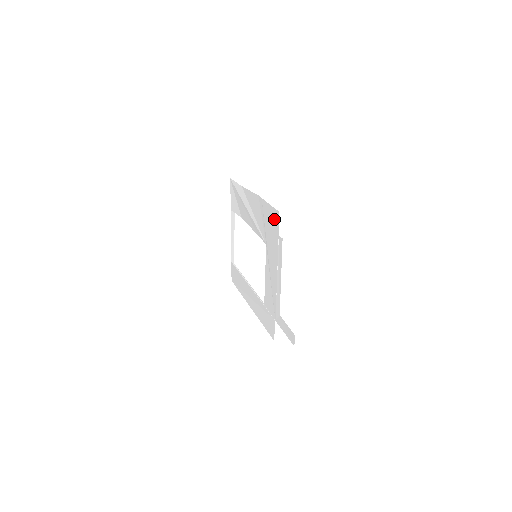
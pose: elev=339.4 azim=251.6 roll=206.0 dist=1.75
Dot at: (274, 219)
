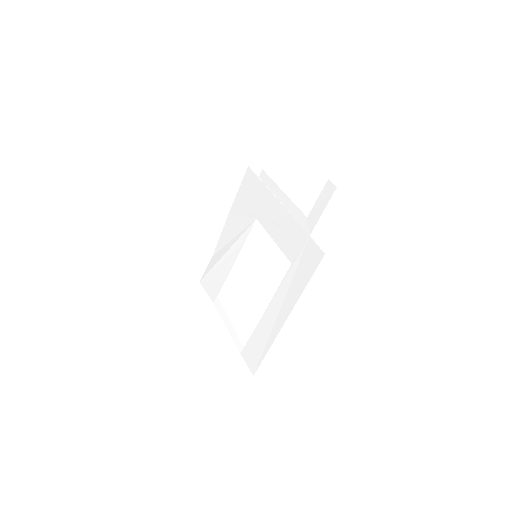
Dot at: (248, 182)
